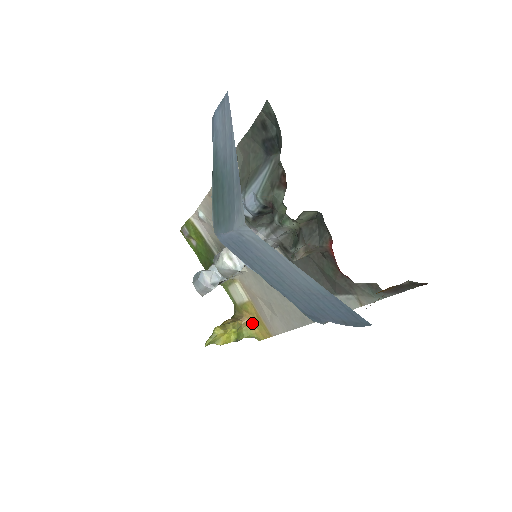
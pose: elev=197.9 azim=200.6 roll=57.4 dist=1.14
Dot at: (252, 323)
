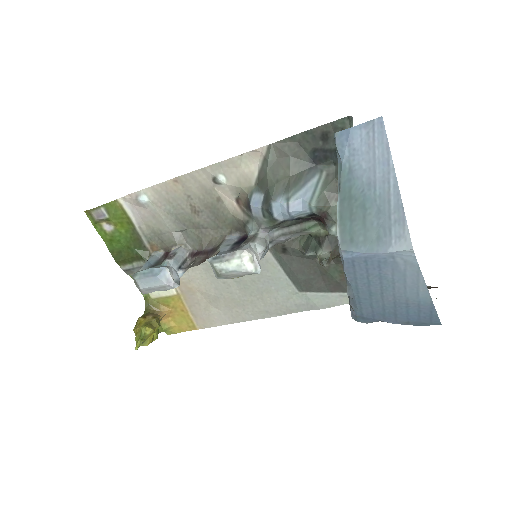
Dot at: (168, 317)
